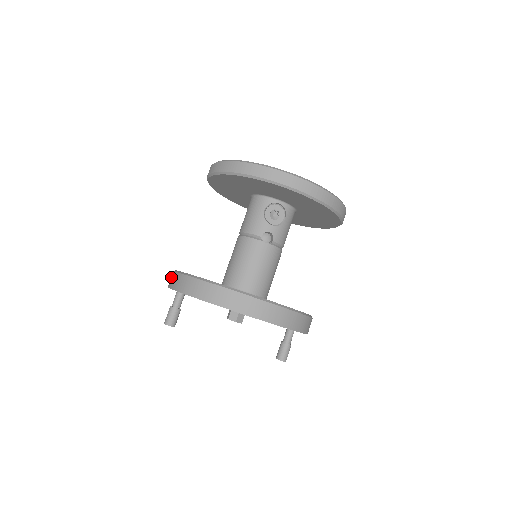
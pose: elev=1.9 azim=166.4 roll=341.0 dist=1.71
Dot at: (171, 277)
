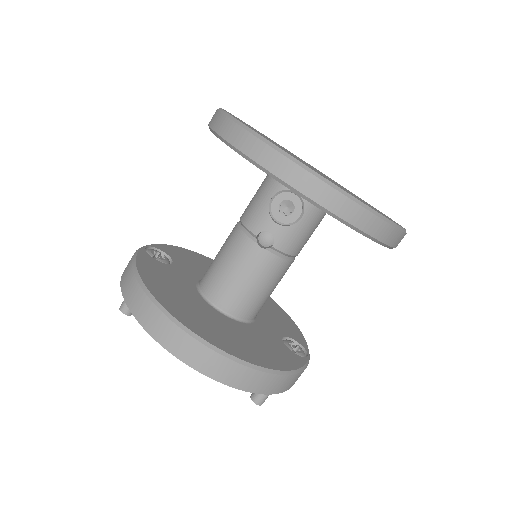
Dot at: occluded
